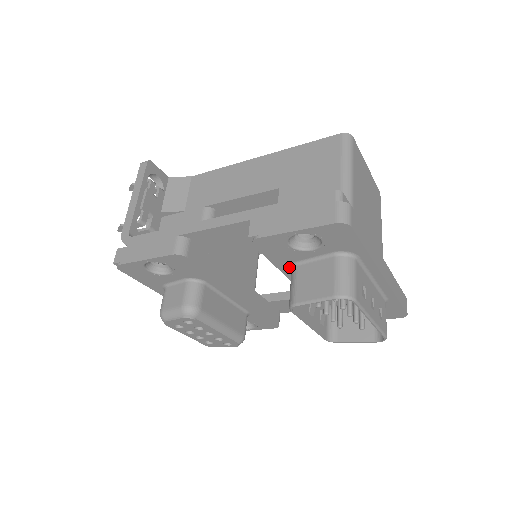
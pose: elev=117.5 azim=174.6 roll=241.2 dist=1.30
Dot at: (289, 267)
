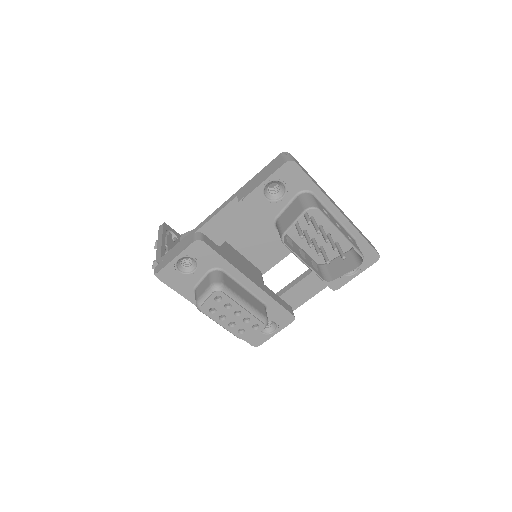
Dot at: (274, 225)
